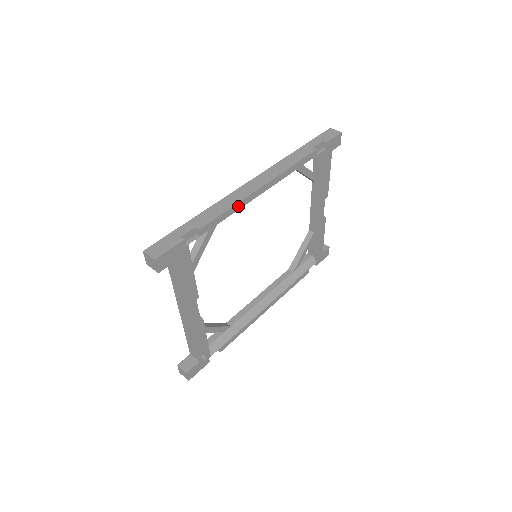
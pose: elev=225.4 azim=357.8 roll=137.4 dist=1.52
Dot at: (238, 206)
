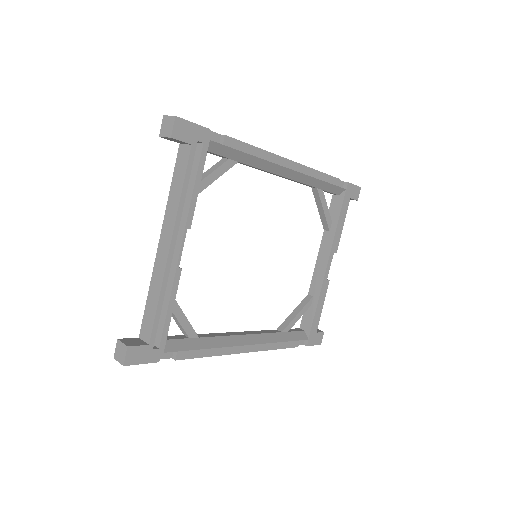
Dot at: (264, 155)
